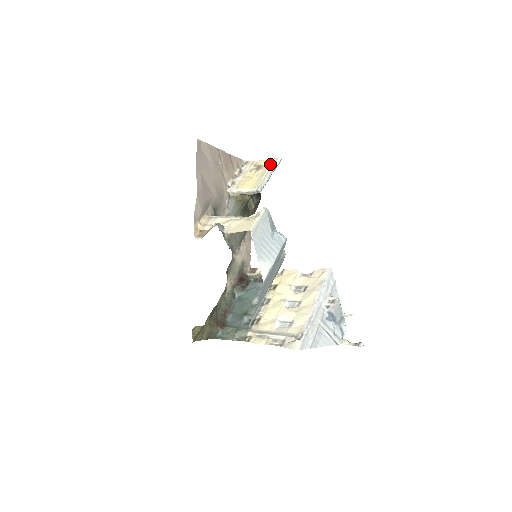
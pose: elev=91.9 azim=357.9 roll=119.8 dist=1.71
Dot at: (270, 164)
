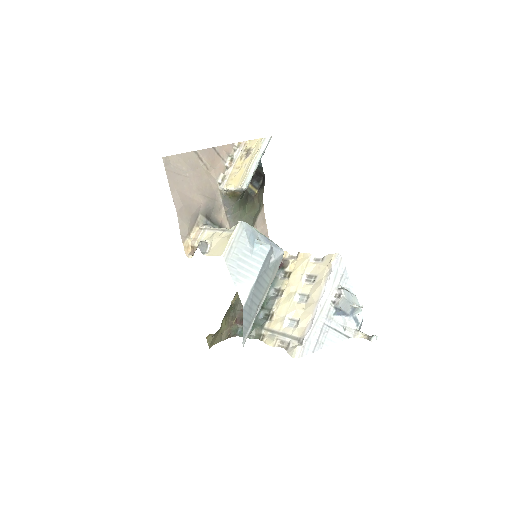
Dot at: (258, 147)
